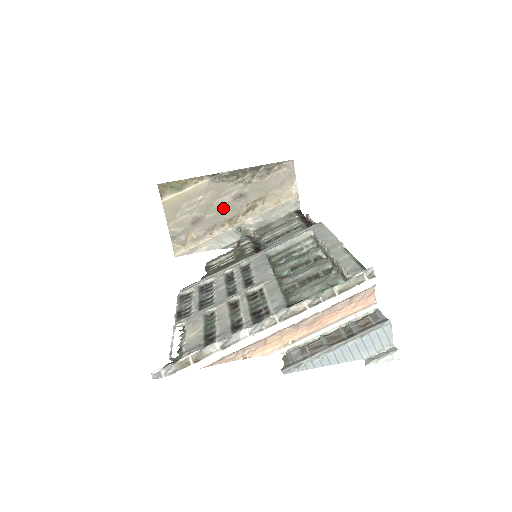
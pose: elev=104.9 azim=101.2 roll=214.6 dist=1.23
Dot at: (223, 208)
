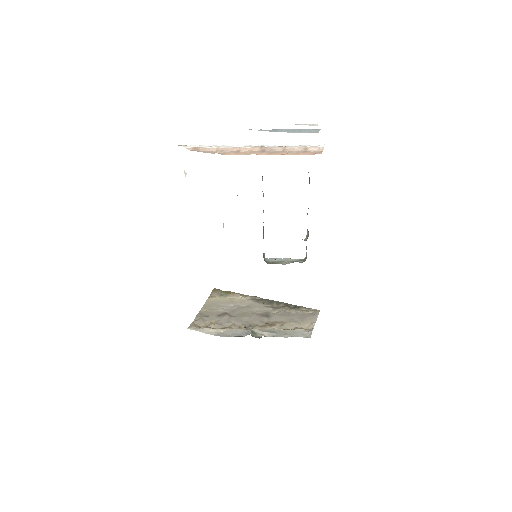
Dot at: (248, 317)
